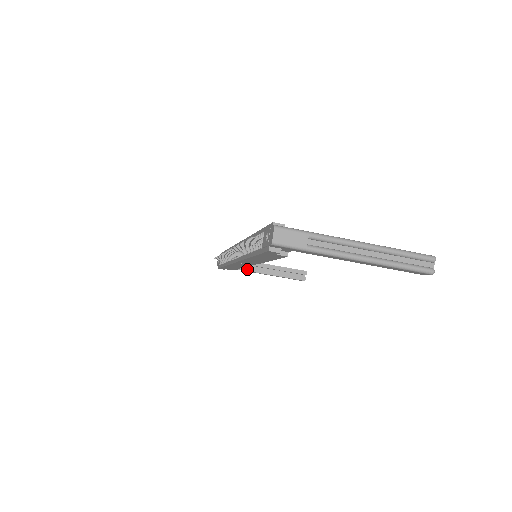
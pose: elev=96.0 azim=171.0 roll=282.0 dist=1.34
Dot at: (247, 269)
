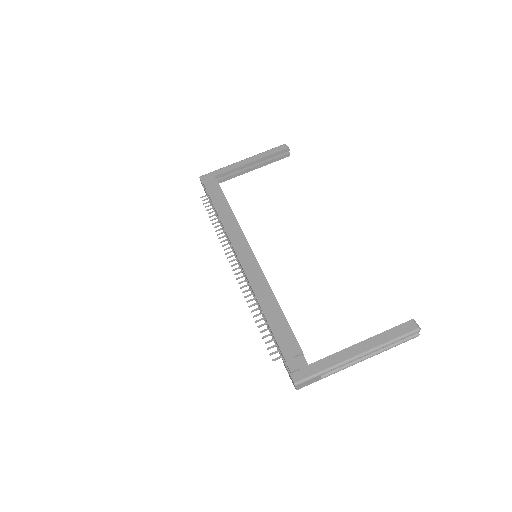
Dot at: (232, 177)
